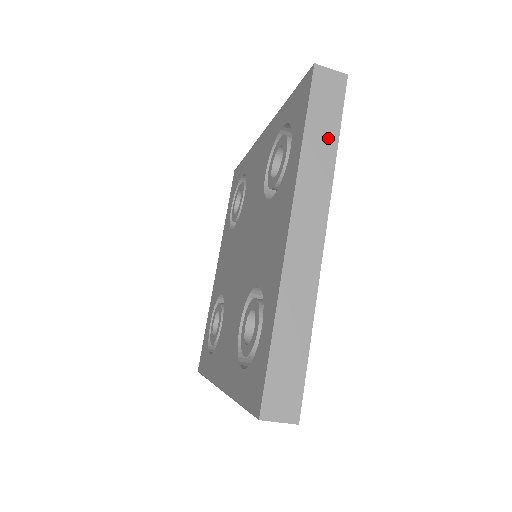
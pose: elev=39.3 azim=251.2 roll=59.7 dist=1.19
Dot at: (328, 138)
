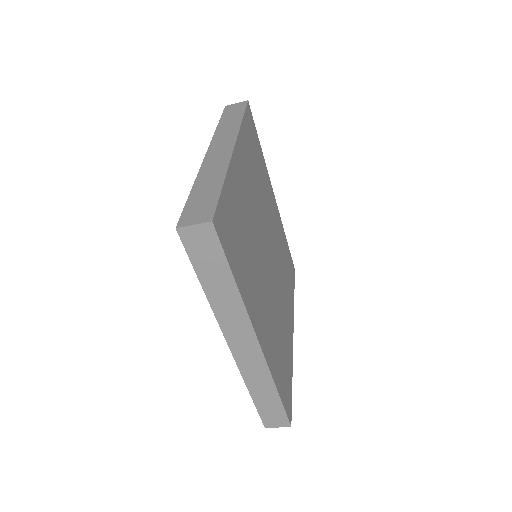
Dot at: (235, 119)
